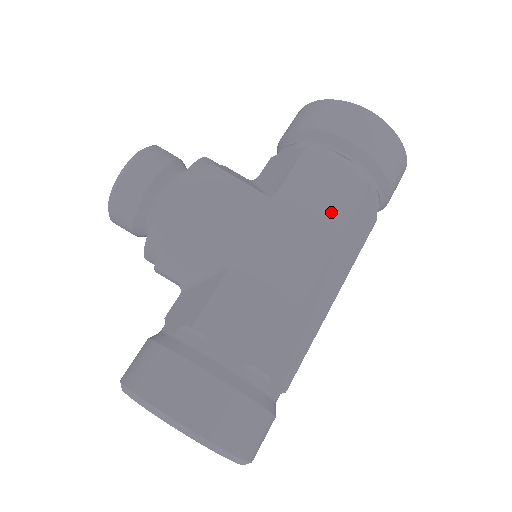
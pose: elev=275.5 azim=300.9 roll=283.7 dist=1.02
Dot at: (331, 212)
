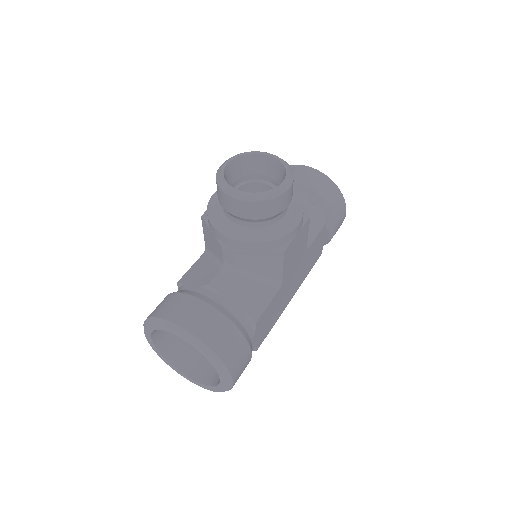
Dot at: (309, 266)
